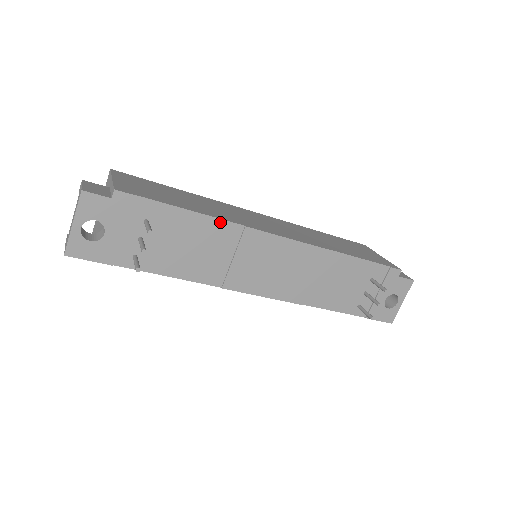
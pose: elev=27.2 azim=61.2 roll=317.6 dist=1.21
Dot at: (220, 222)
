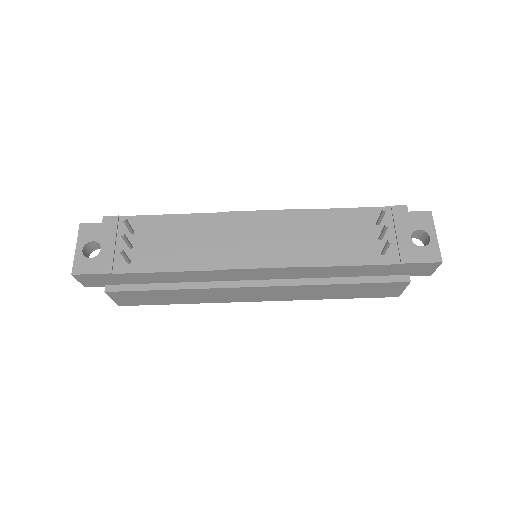
Dot at: (194, 216)
